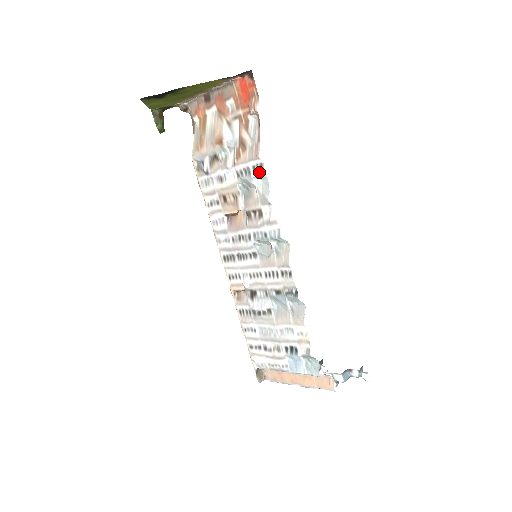
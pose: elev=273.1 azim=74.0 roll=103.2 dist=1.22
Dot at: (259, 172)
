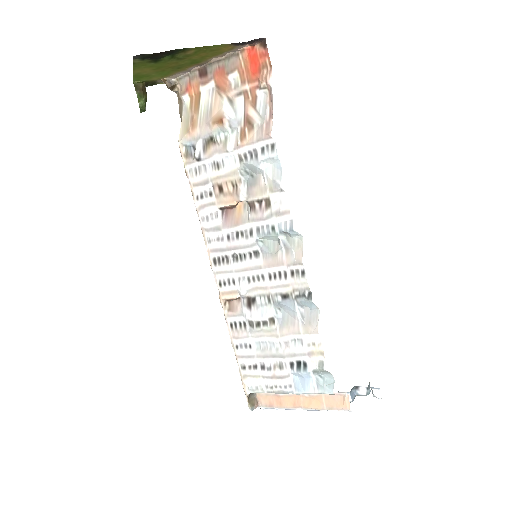
Dot at: (270, 154)
